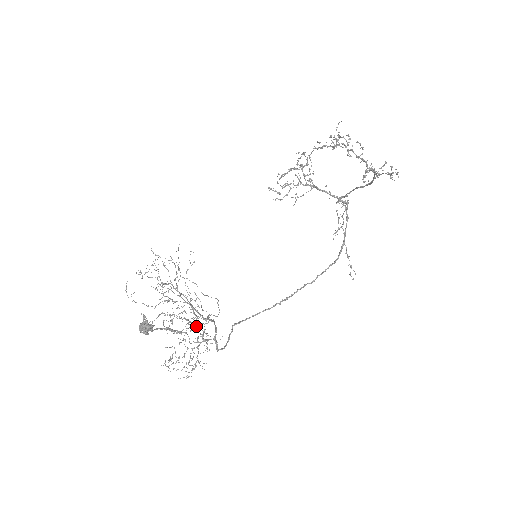
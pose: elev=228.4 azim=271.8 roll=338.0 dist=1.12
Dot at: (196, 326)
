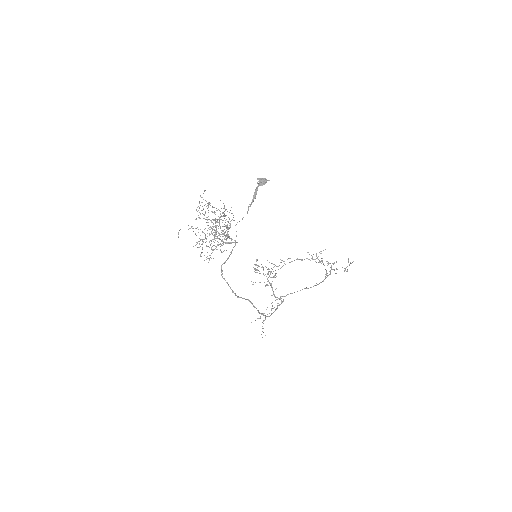
Dot at: occluded
